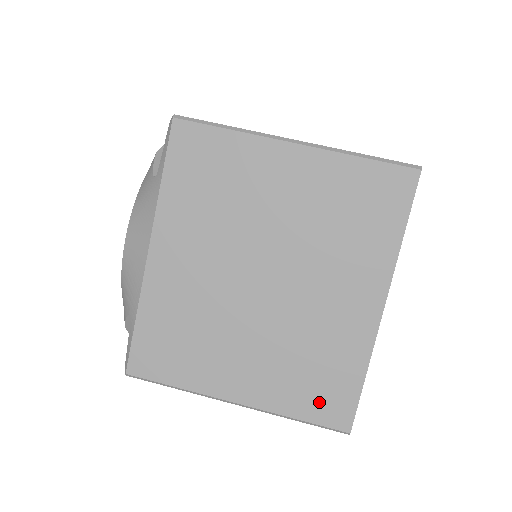
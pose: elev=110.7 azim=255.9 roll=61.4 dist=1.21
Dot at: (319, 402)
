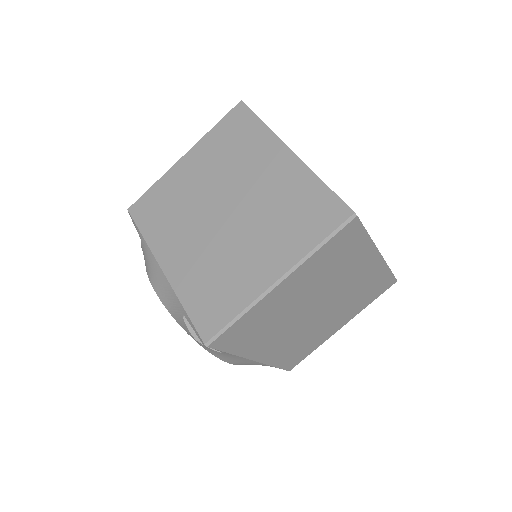
Dot at: (377, 292)
